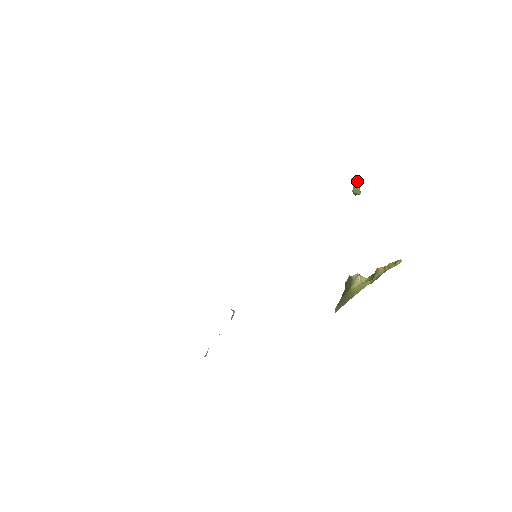
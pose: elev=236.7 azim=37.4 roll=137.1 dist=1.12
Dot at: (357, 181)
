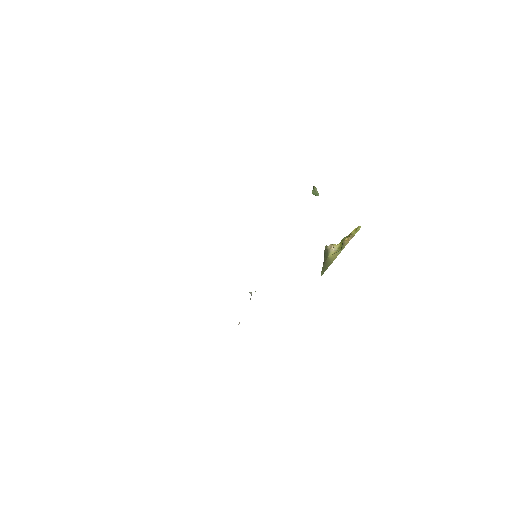
Dot at: (314, 189)
